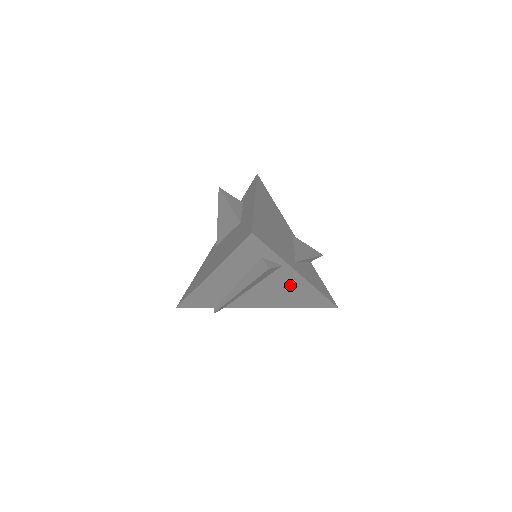
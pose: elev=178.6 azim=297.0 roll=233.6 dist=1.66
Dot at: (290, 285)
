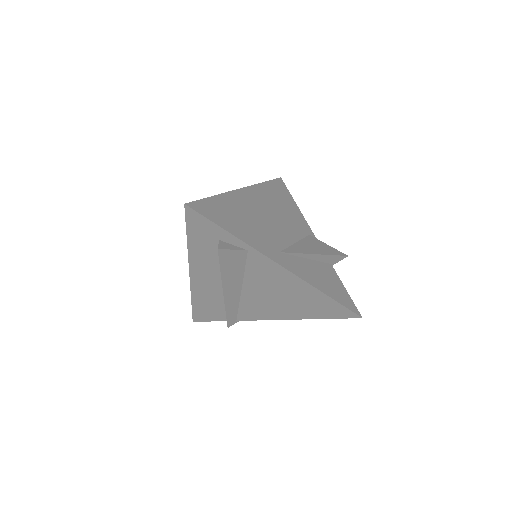
Dot at: (279, 281)
